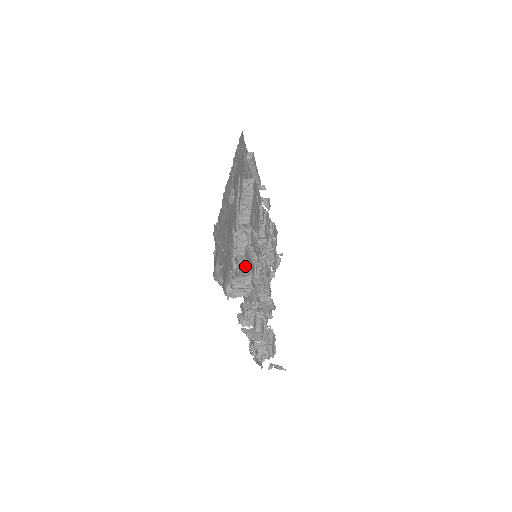
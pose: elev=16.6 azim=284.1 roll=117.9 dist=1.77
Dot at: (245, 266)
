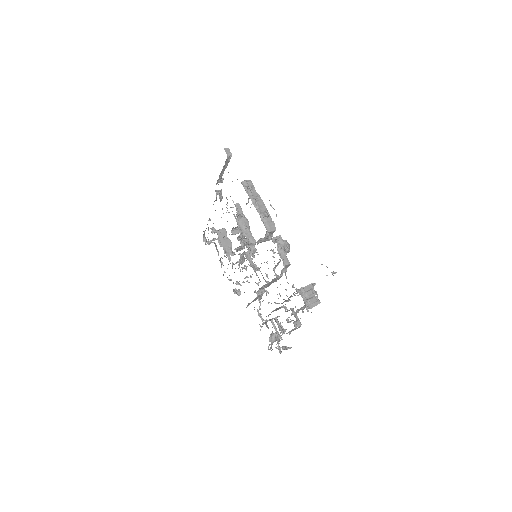
Dot at: occluded
